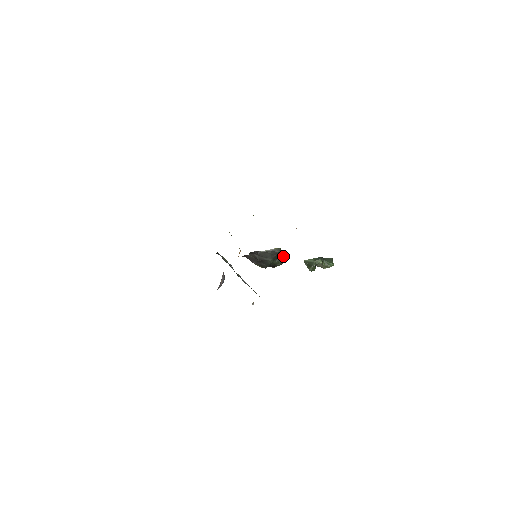
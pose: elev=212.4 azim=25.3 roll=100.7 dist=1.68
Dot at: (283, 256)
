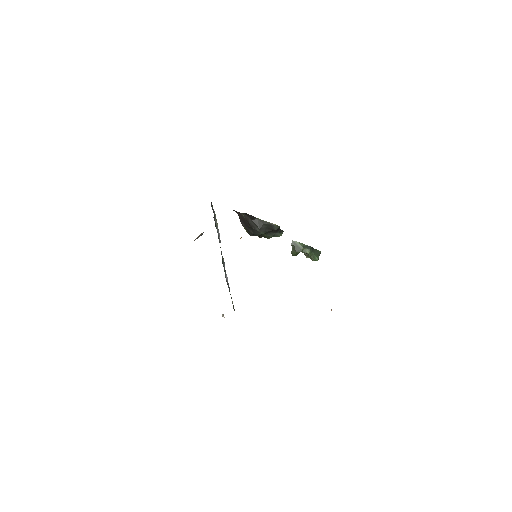
Dot at: (277, 233)
